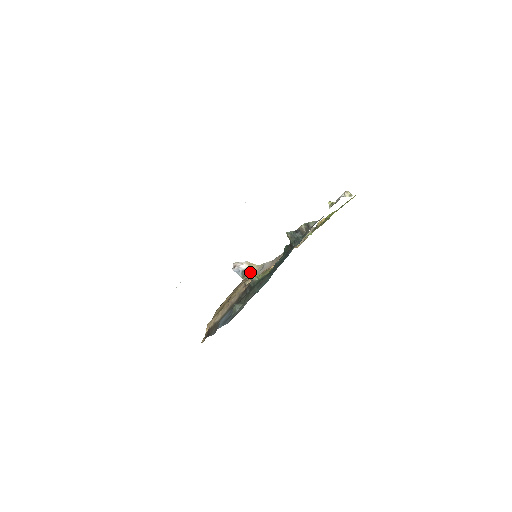
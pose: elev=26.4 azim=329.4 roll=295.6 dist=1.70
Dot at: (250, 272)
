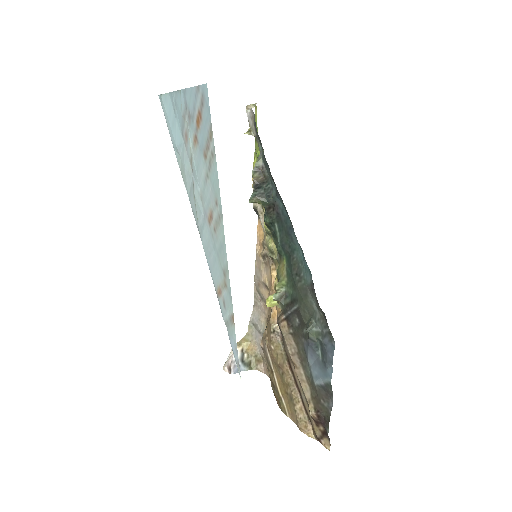
Dot at: occluded
